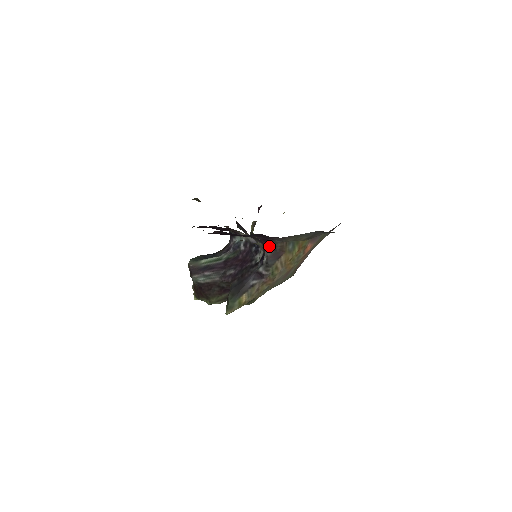
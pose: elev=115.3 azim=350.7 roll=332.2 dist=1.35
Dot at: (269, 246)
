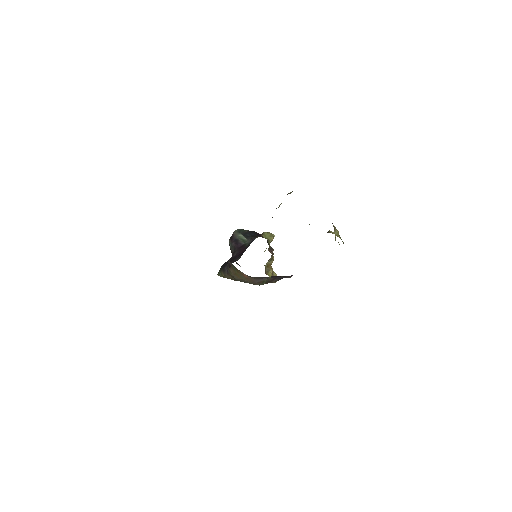
Dot at: occluded
